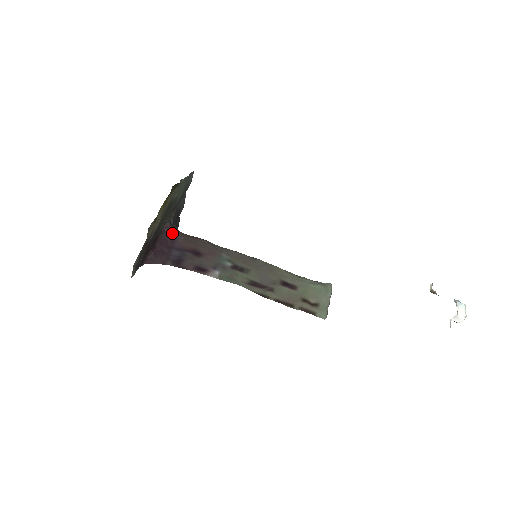
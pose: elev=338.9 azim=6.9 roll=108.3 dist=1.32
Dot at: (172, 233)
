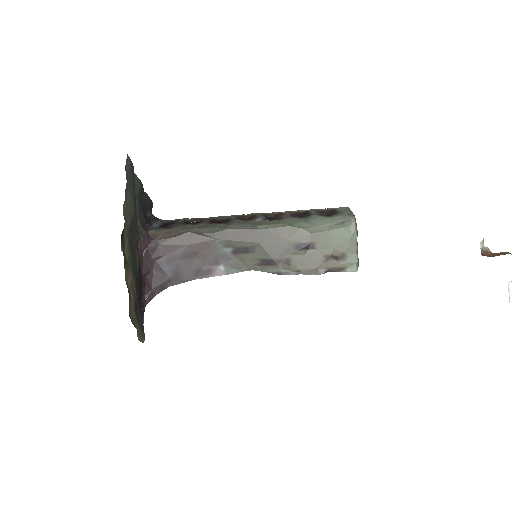
Dot at: (151, 246)
